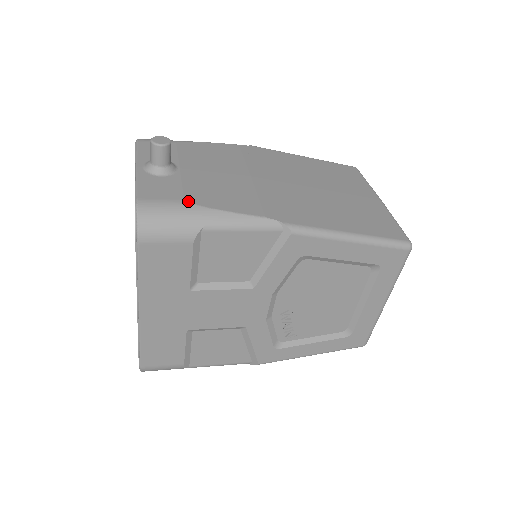
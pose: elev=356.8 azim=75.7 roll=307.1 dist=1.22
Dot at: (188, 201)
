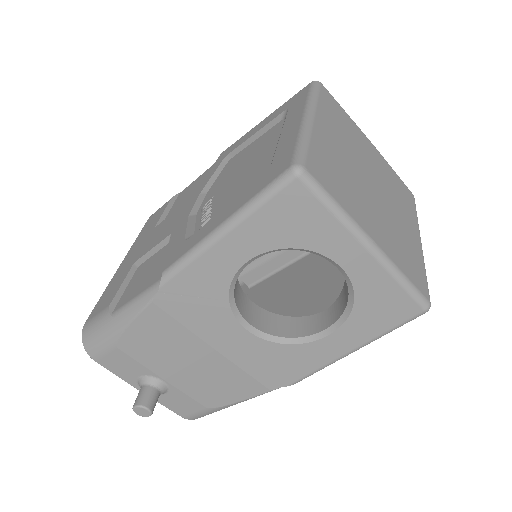
Dot at: occluded
